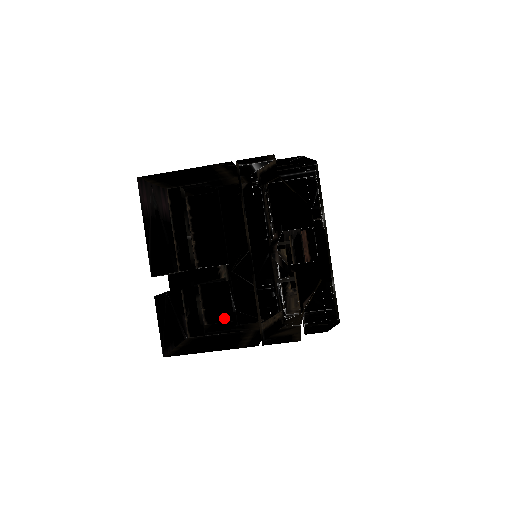
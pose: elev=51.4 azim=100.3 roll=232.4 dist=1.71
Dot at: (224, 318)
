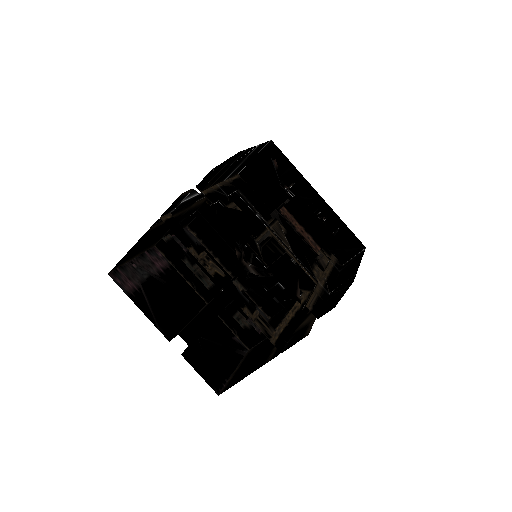
Dot at: (280, 306)
